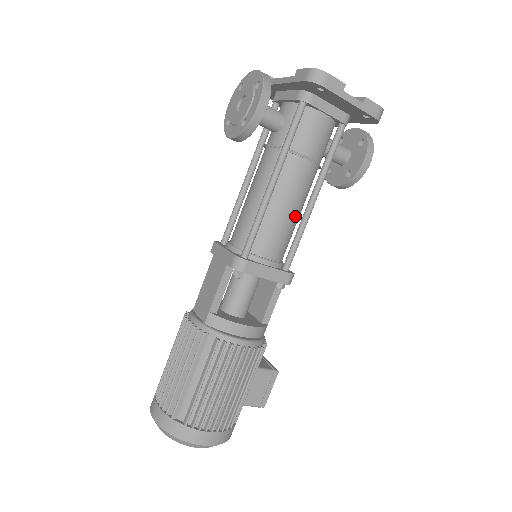
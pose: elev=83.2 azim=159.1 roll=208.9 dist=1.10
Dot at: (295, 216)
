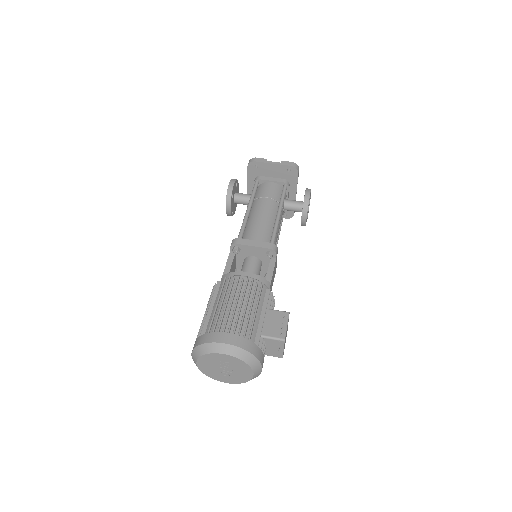
Dot at: (269, 222)
